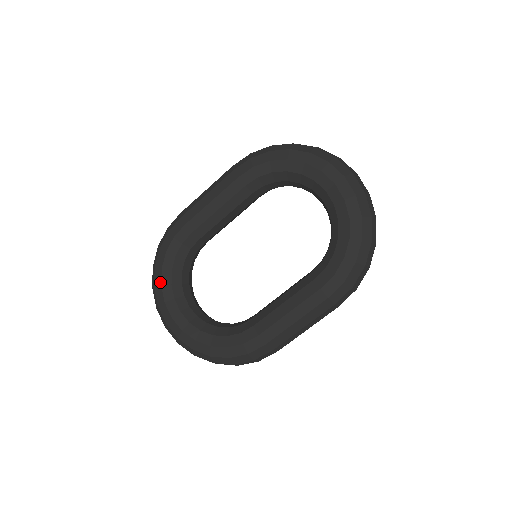
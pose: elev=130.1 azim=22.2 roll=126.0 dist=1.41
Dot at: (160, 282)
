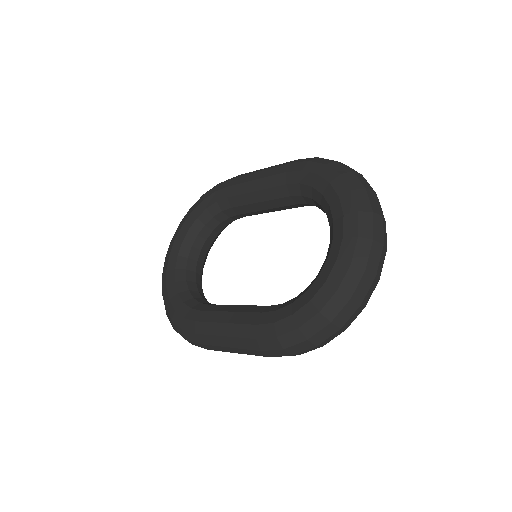
Dot at: (184, 221)
